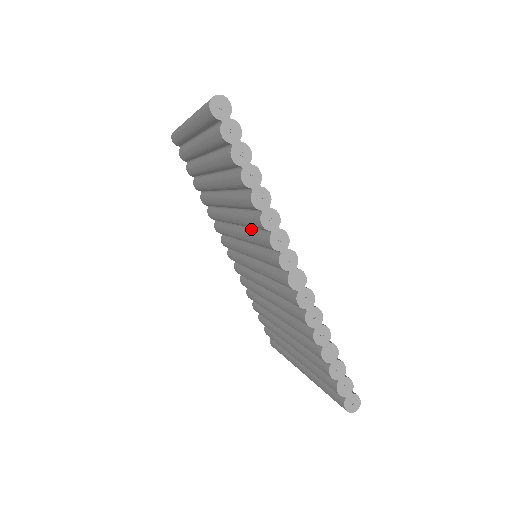
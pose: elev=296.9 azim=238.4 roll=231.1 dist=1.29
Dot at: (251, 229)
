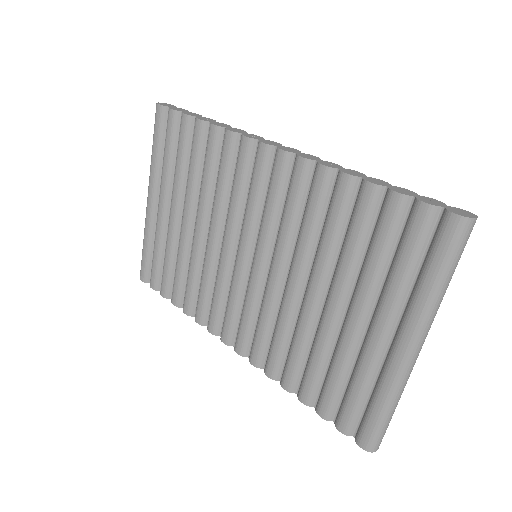
Dot at: (231, 193)
